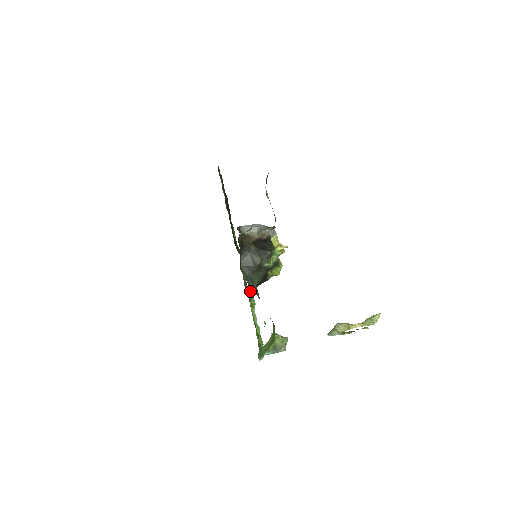
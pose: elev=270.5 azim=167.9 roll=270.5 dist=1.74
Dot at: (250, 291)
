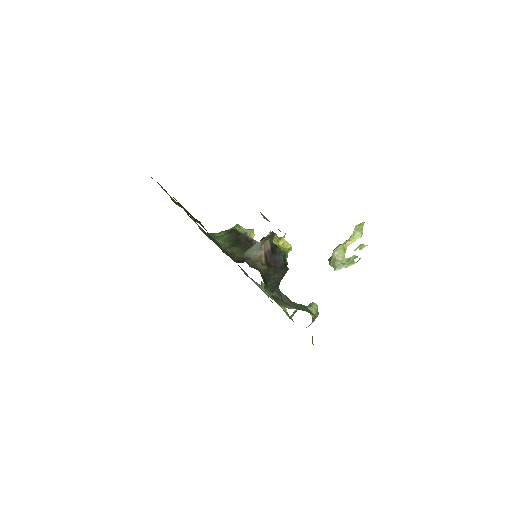
Dot at: occluded
